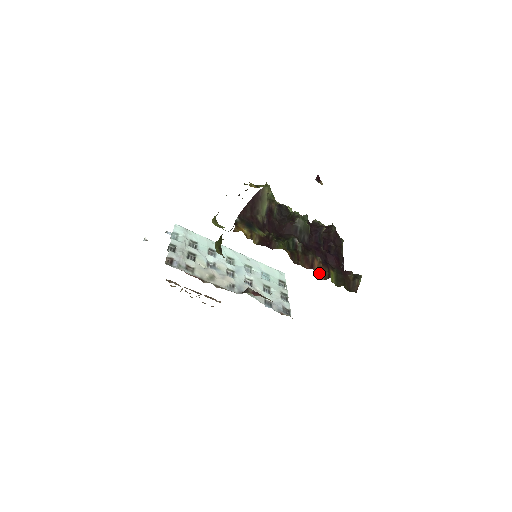
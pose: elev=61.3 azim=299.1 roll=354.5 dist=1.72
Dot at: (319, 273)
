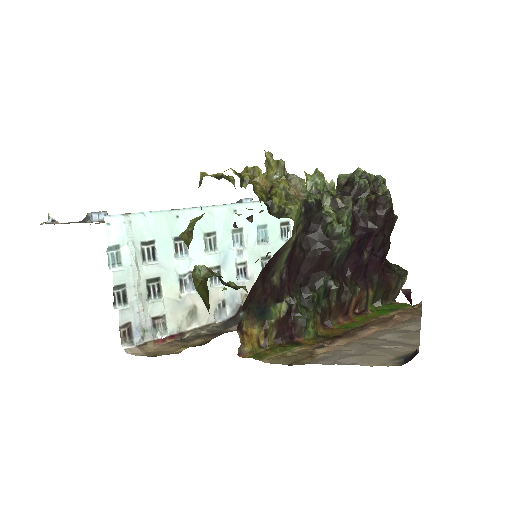
Dot at: (354, 308)
